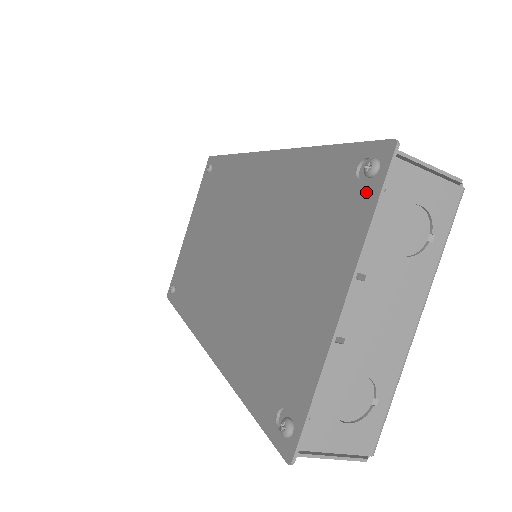
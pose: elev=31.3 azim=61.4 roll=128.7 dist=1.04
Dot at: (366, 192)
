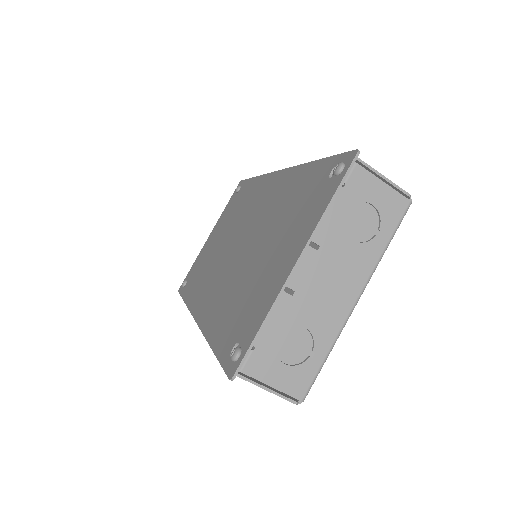
Dot at: (331, 186)
